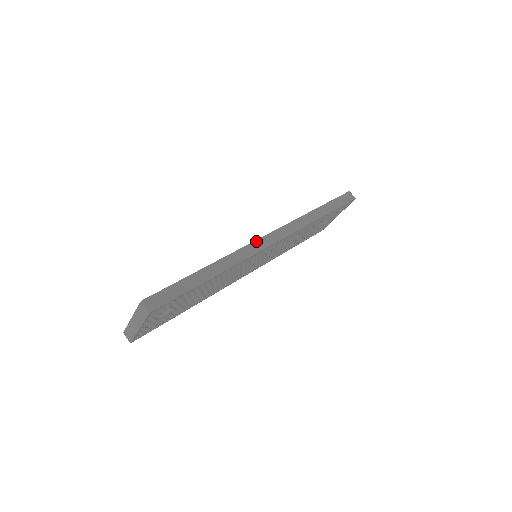
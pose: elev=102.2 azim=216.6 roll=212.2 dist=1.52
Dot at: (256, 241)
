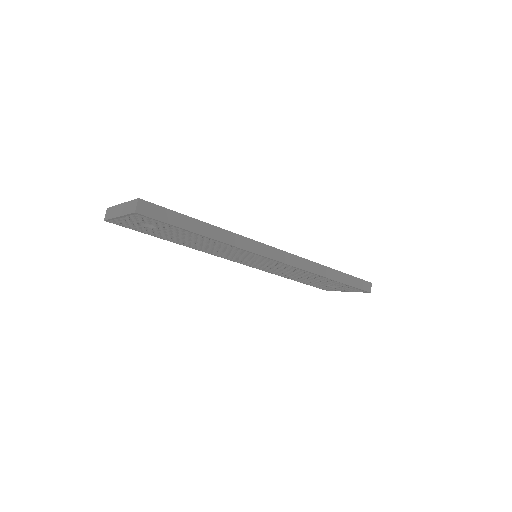
Dot at: (266, 245)
